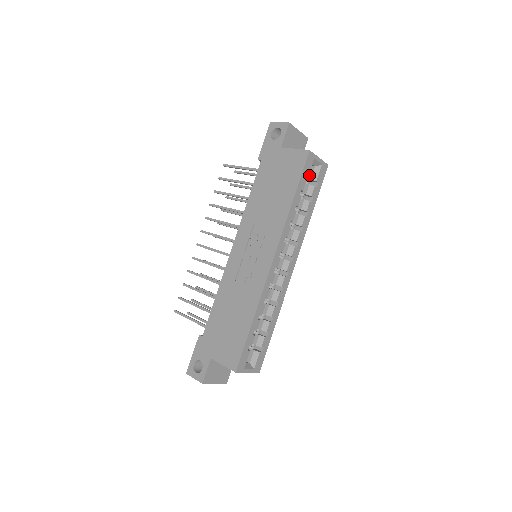
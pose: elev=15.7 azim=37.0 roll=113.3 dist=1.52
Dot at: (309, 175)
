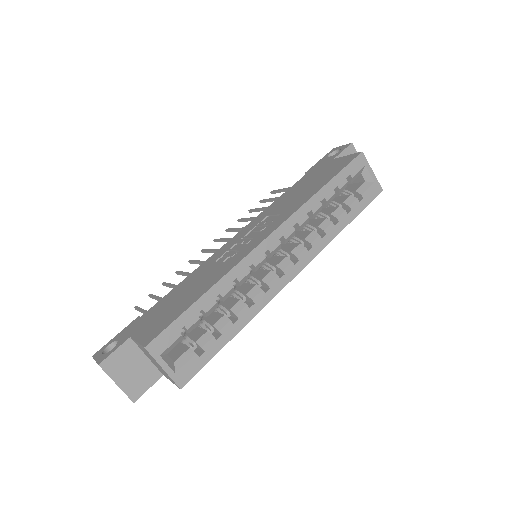
Dot at: (355, 188)
